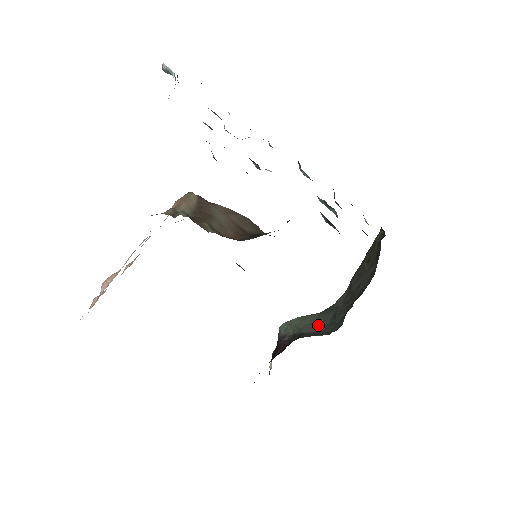
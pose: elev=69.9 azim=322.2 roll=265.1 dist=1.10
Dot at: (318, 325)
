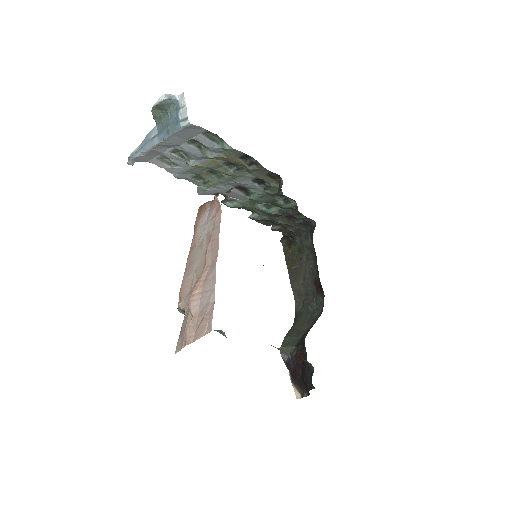
Dot at: (304, 326)
